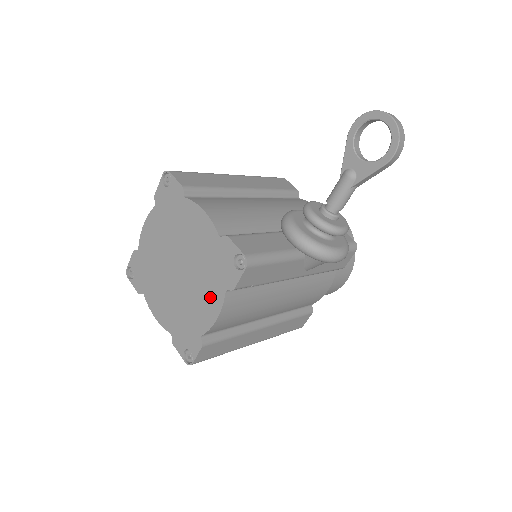
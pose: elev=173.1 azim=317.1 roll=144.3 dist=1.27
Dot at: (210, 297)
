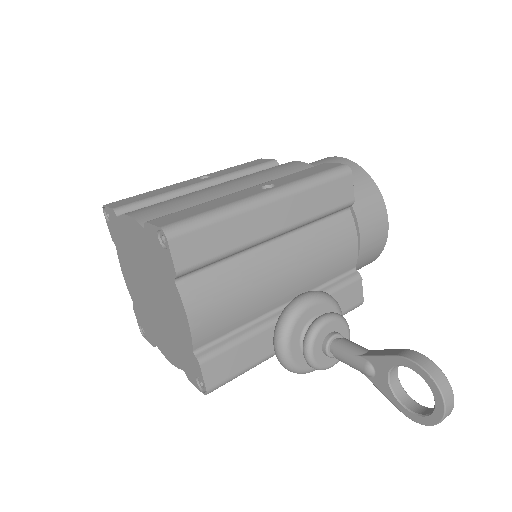
Dot at: (170, 350)
